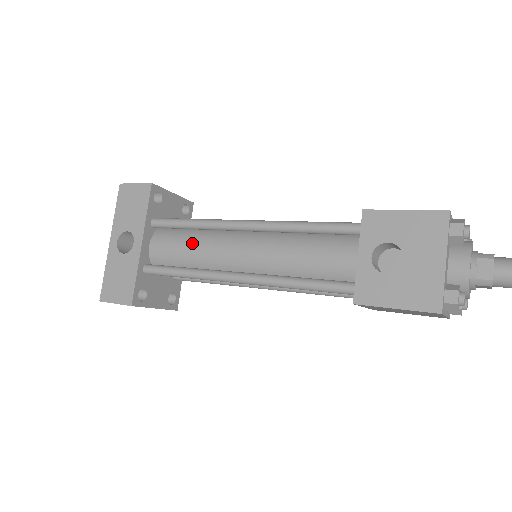
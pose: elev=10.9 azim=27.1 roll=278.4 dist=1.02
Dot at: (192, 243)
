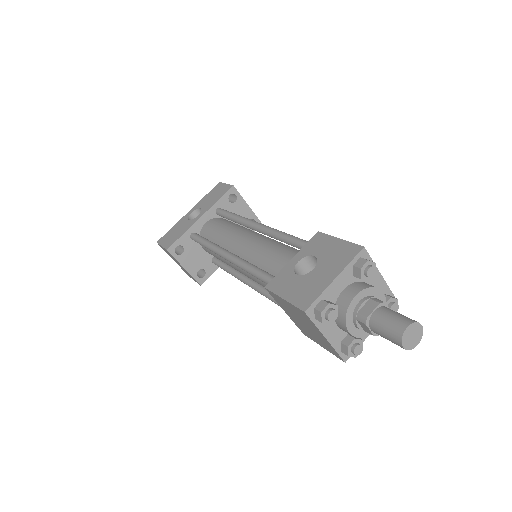
Dot at: (225, 228)
